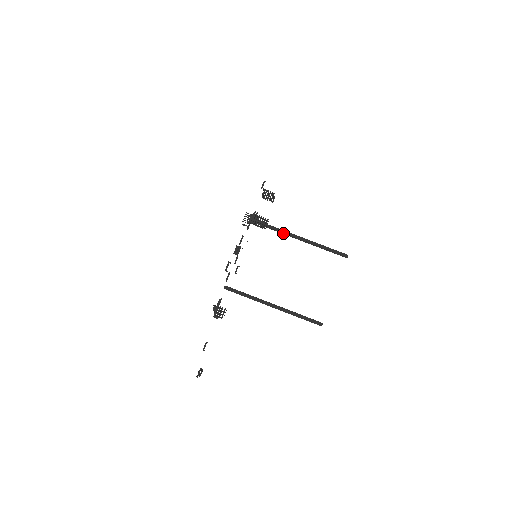
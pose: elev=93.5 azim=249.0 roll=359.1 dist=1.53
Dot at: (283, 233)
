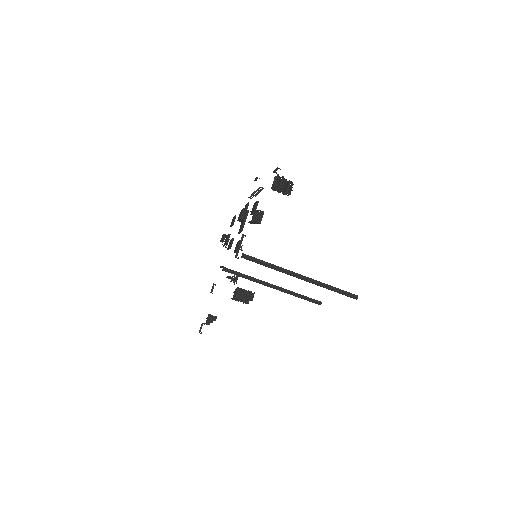
Dot at: (282, 271)
